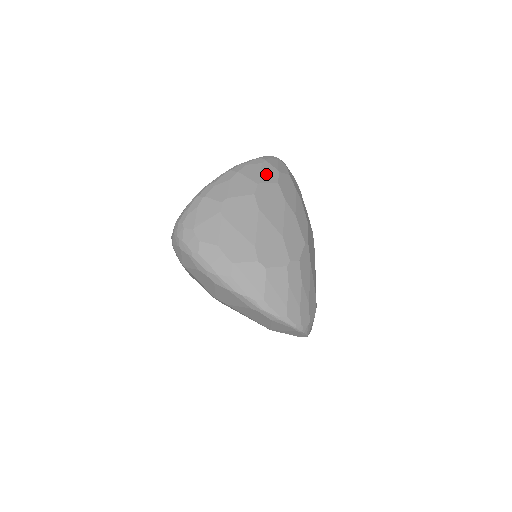
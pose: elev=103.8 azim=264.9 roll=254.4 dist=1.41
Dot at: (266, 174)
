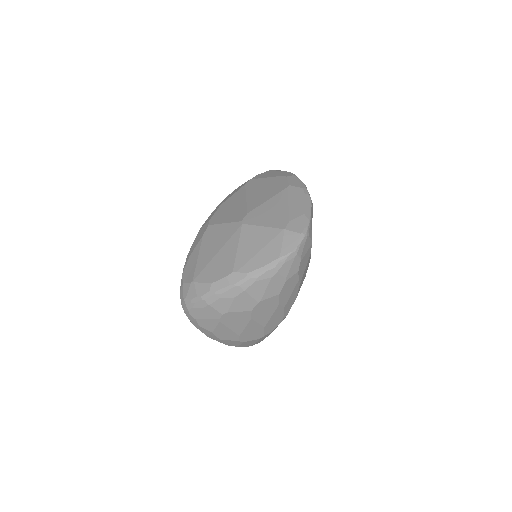
Dot at: (271, 289)
